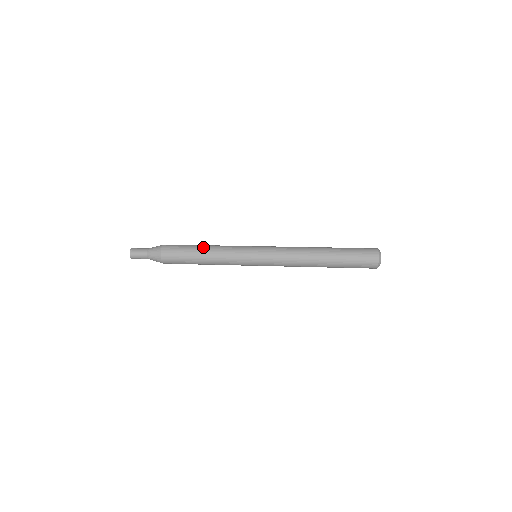
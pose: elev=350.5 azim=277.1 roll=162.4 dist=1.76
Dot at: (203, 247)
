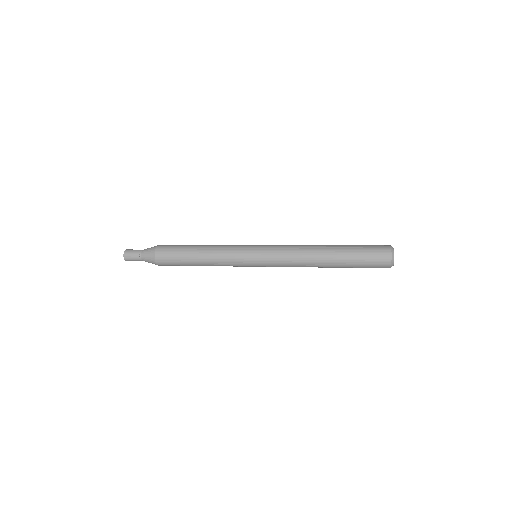
Dot at: (200, 245)
